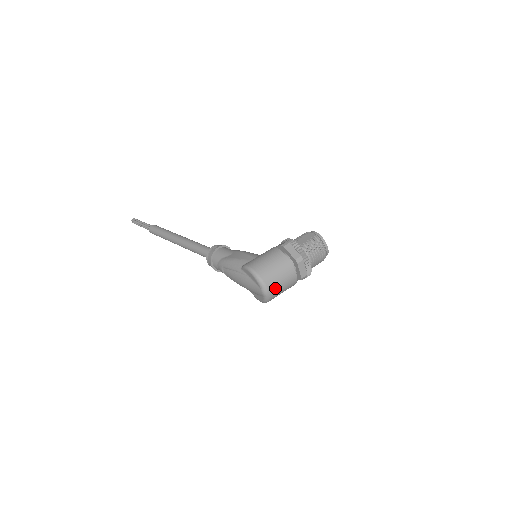
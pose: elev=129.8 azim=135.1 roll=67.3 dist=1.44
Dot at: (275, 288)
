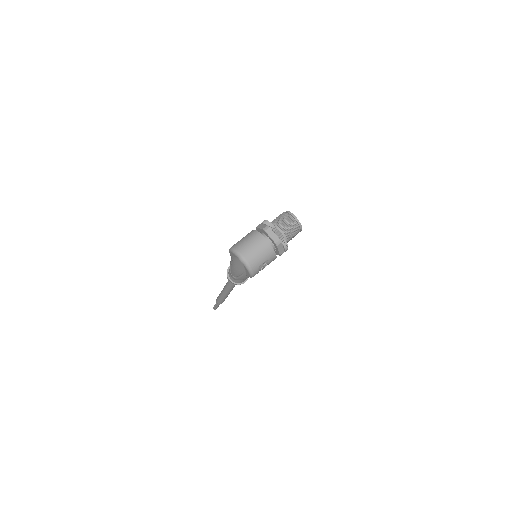
Dot at: (249, 254)
